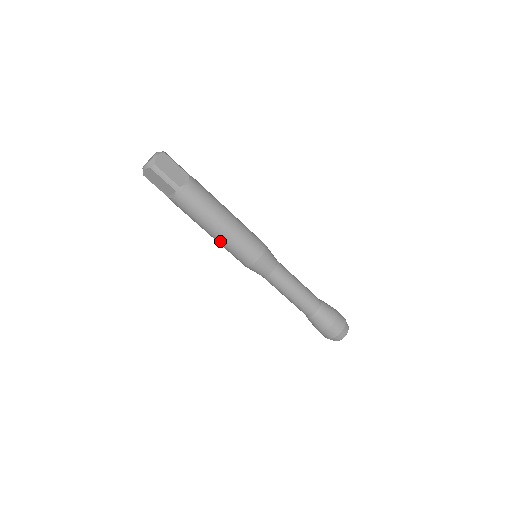
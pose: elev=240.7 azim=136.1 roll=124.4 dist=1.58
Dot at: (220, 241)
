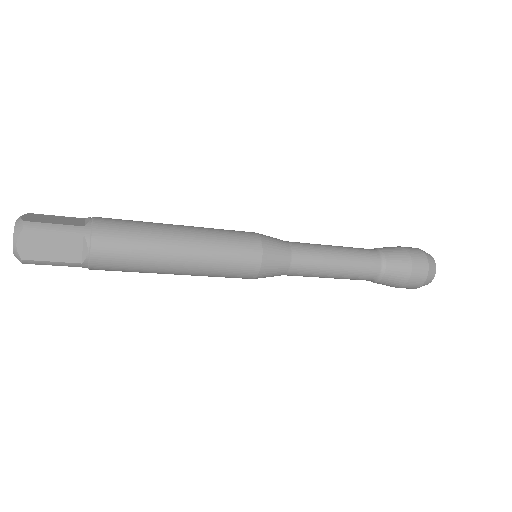
Dot at: occluded
